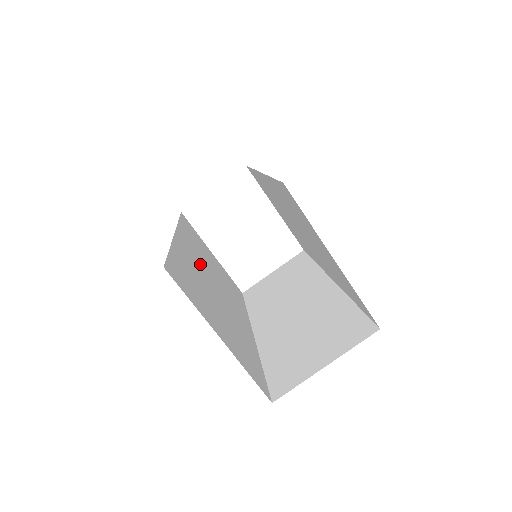
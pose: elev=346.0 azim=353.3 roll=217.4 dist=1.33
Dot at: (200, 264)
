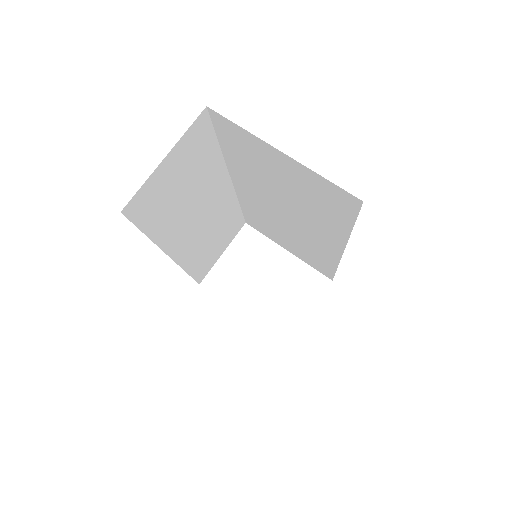
Dot at: occluded
